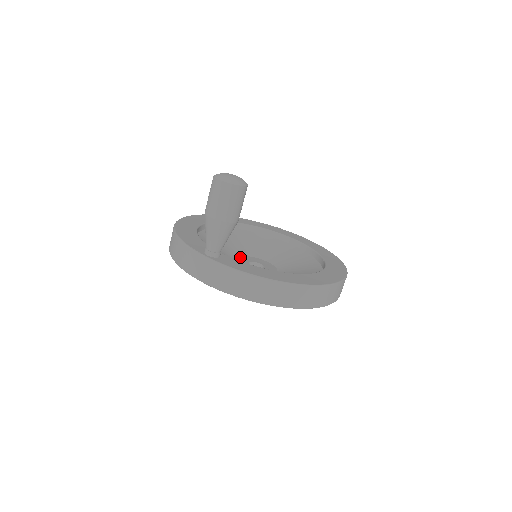
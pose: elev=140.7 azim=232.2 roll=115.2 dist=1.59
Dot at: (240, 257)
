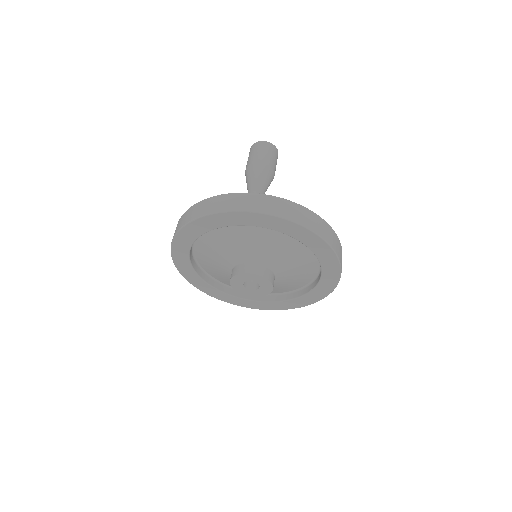
Dot at: occluded
